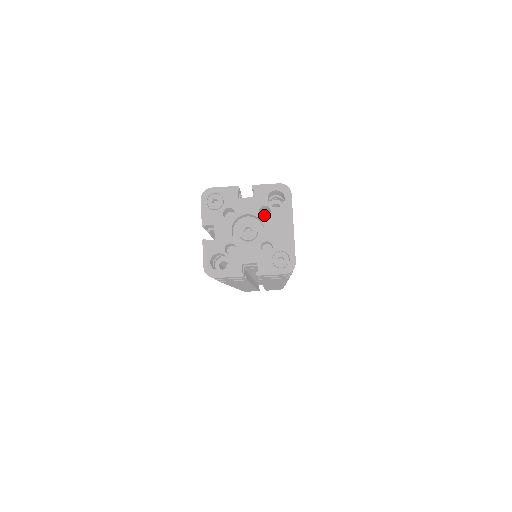
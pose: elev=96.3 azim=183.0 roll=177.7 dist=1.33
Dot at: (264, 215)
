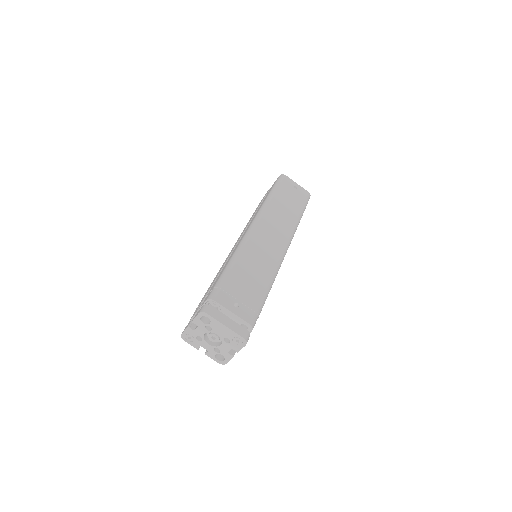
Dot at: occluded
